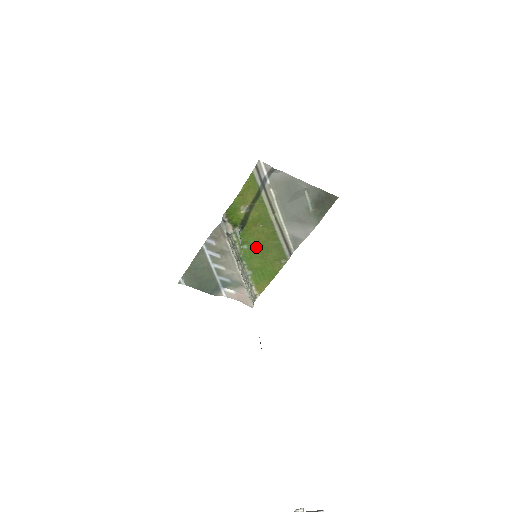
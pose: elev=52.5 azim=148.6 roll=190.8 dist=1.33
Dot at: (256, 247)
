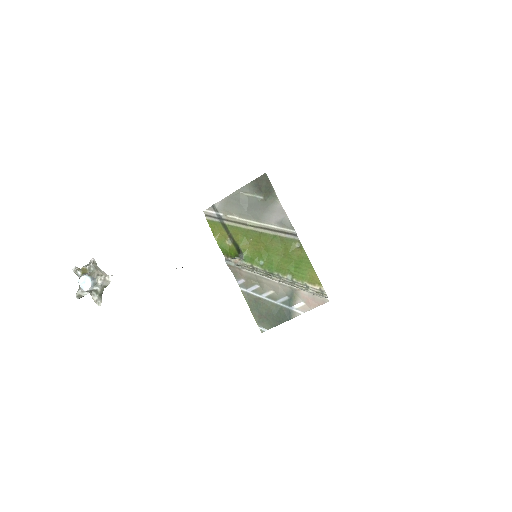
Dot at: (268, 255)
